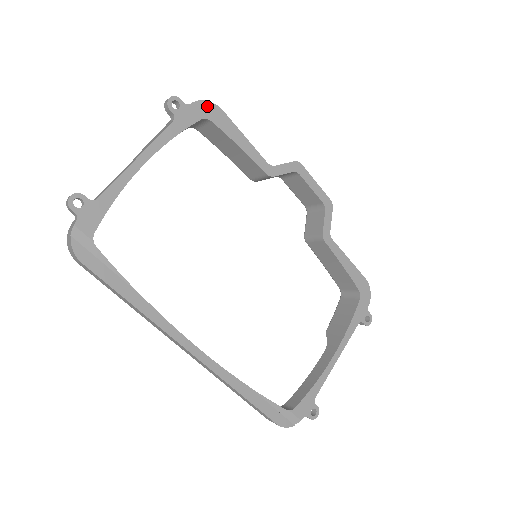
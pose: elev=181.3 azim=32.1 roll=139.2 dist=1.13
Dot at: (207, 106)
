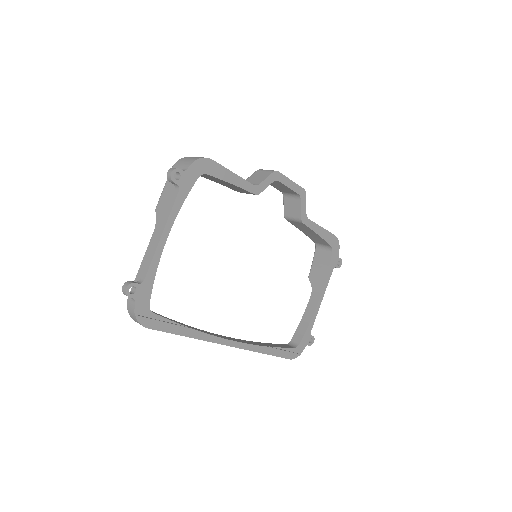
Dot at: (200, 163)
